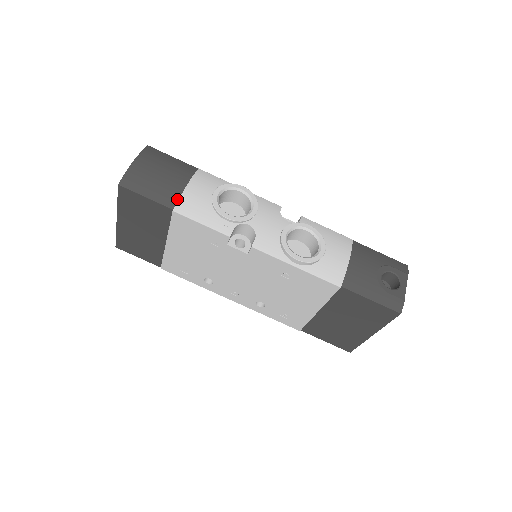
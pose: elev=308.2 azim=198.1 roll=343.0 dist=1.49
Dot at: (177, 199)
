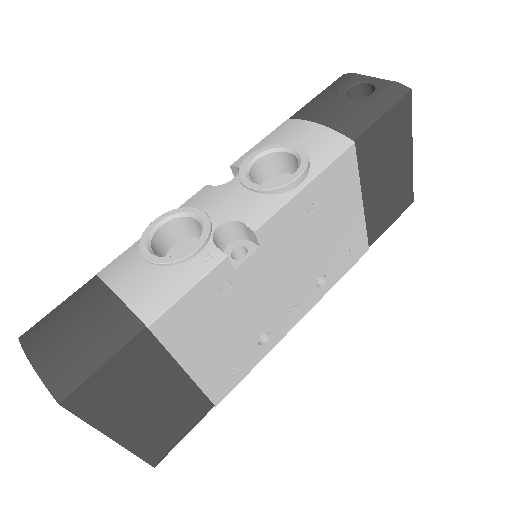
Dot at: (131, 314)
